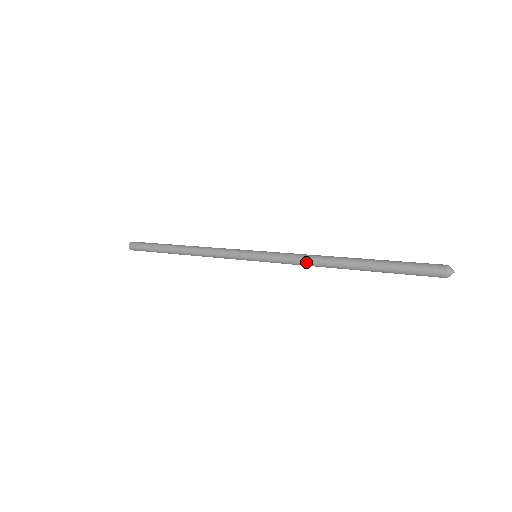
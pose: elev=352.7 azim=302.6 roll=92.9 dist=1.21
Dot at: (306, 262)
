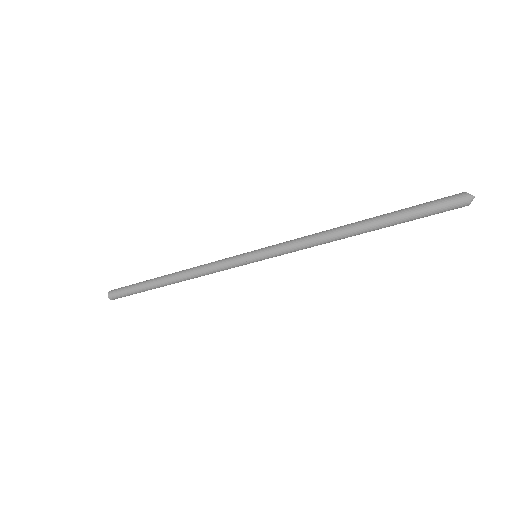
Dot at: (313, 239)
